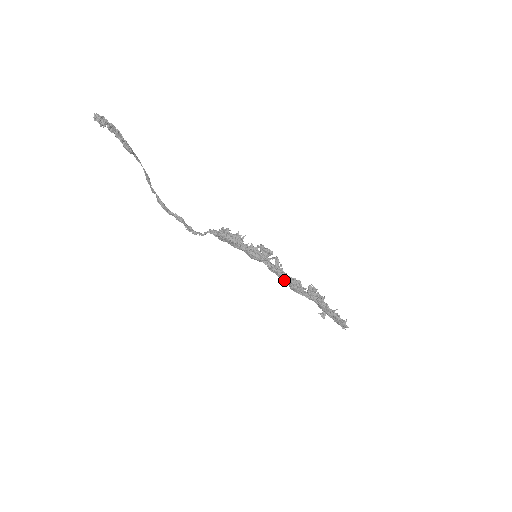
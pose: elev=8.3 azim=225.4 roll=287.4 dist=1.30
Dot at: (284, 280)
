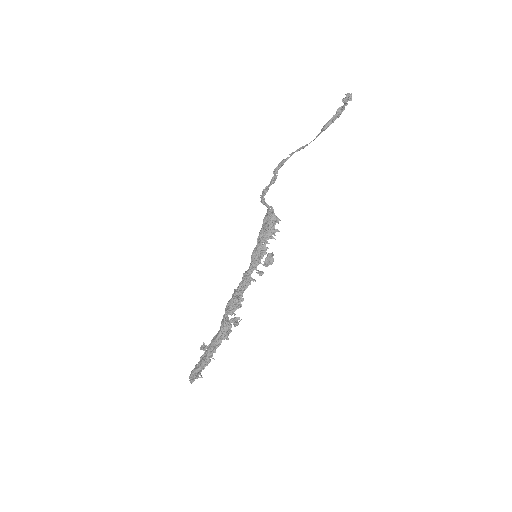
Dot at: (237, 291)
